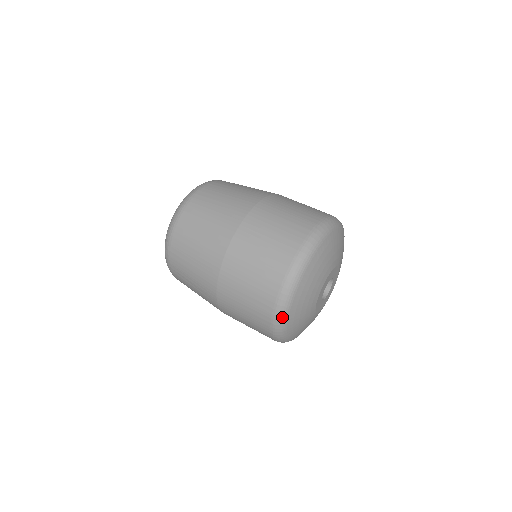
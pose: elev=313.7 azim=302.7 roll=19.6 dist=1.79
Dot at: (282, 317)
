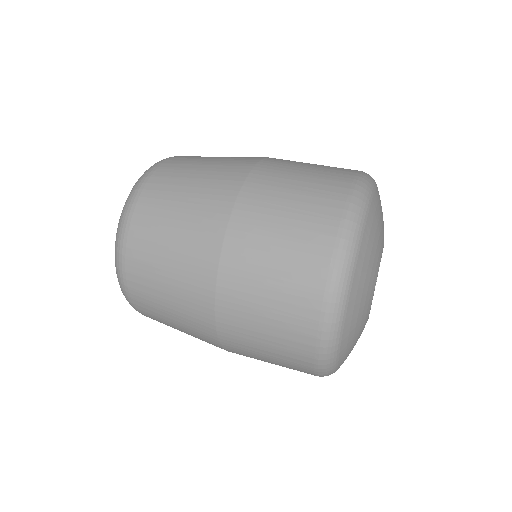
Dot at: (330, 367)
